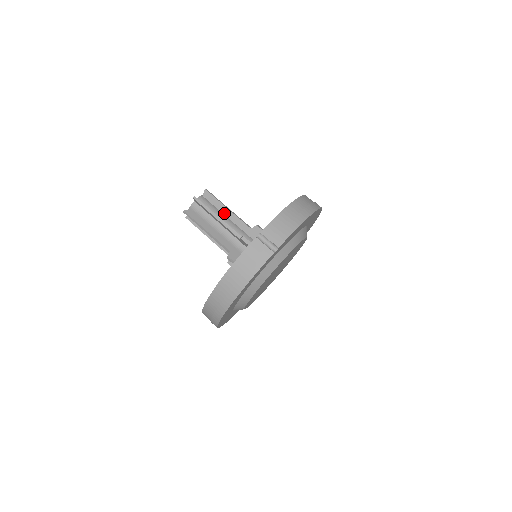
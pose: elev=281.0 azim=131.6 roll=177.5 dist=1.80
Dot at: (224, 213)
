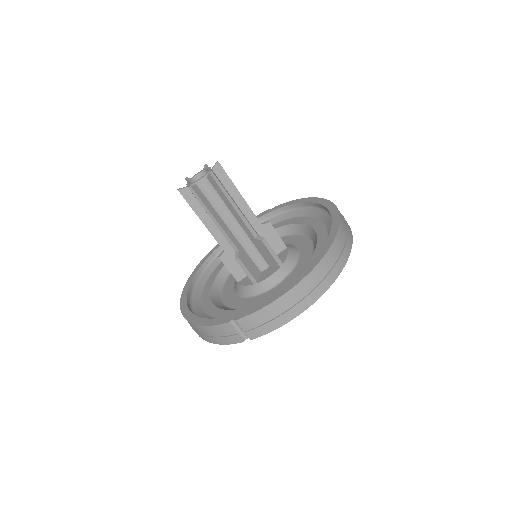
Dot at: (228, 207)
